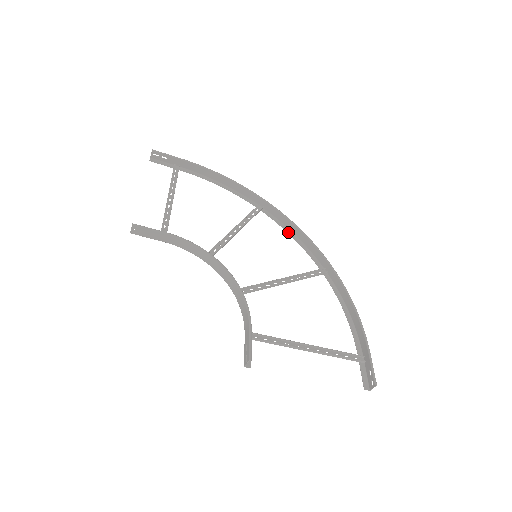
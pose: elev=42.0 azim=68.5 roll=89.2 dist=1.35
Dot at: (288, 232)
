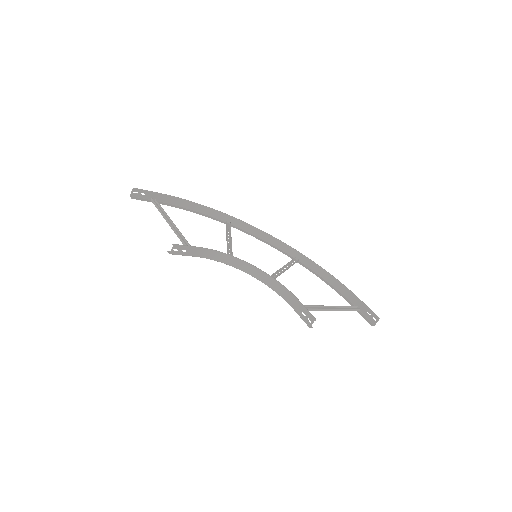
Dot at: (257, 238)
